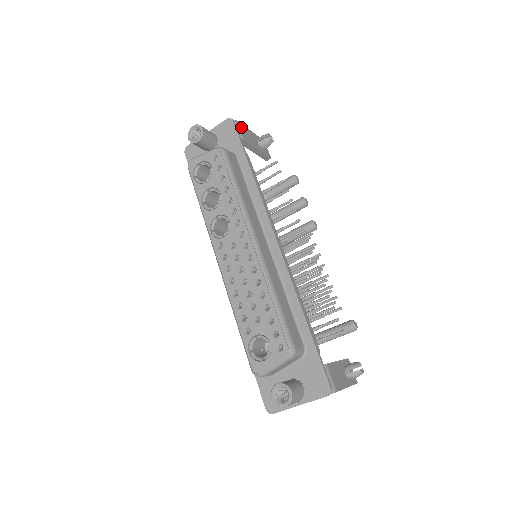
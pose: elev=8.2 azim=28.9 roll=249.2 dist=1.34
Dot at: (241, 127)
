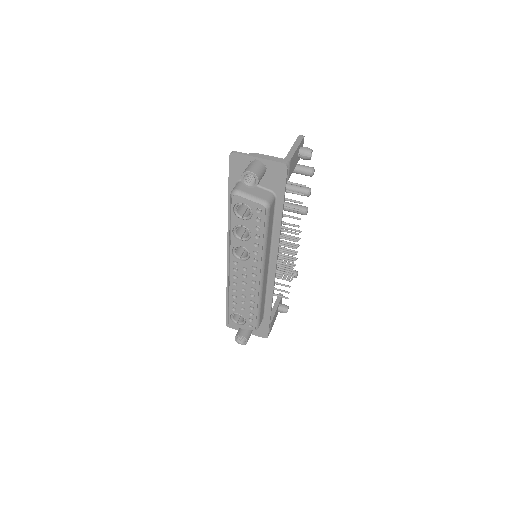
Dot at: (291, 163)
